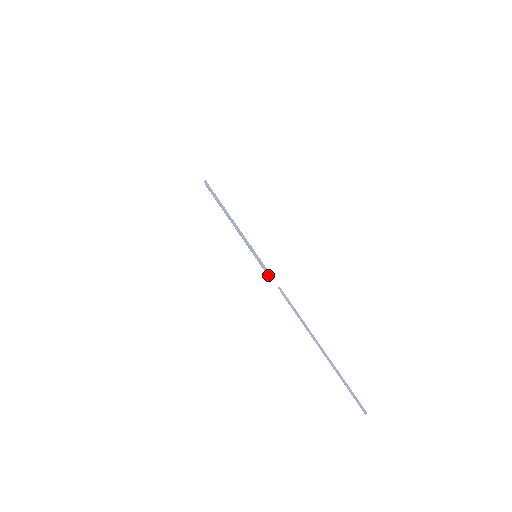
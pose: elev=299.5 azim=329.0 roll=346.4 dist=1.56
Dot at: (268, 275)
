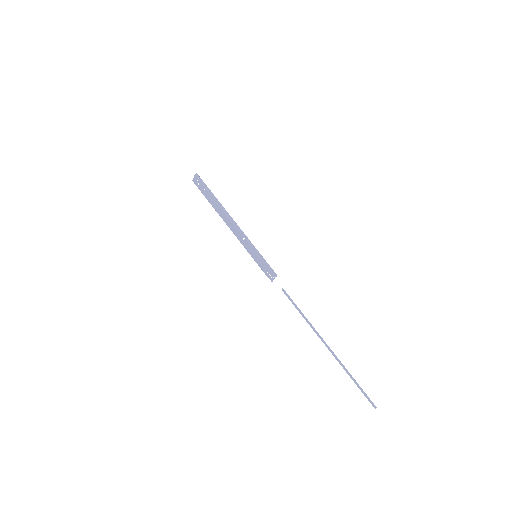
Dot at: (274, 275)
